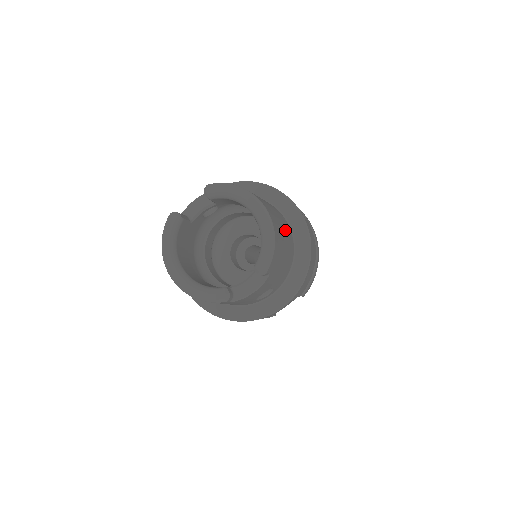
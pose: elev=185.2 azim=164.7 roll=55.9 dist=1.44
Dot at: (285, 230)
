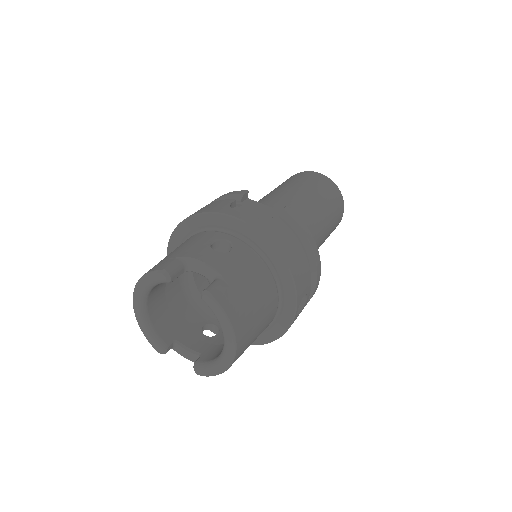
Dot at: occluded
